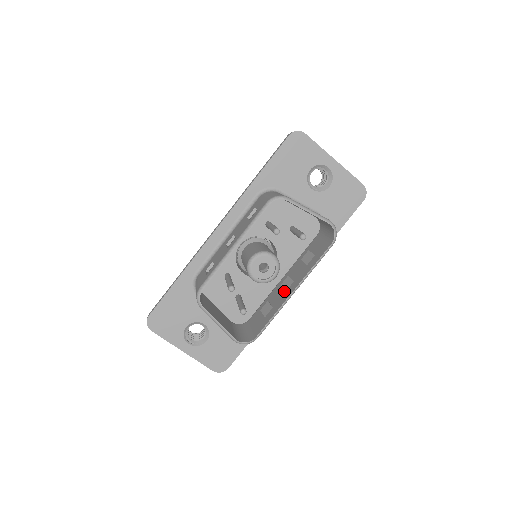
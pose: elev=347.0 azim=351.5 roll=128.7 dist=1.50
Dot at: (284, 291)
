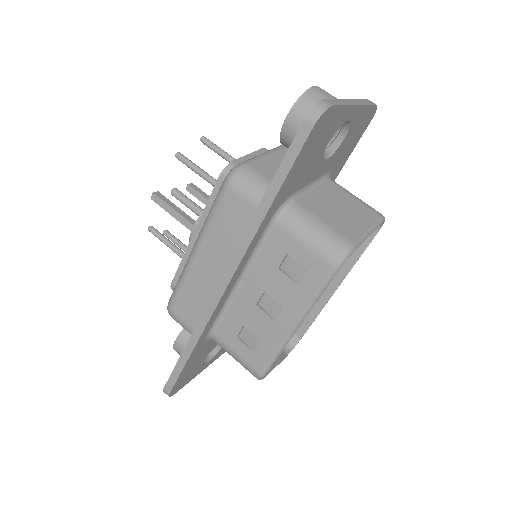
Dot at: occluded
